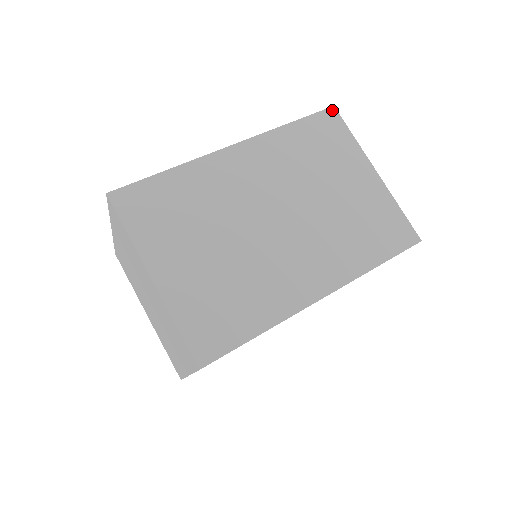
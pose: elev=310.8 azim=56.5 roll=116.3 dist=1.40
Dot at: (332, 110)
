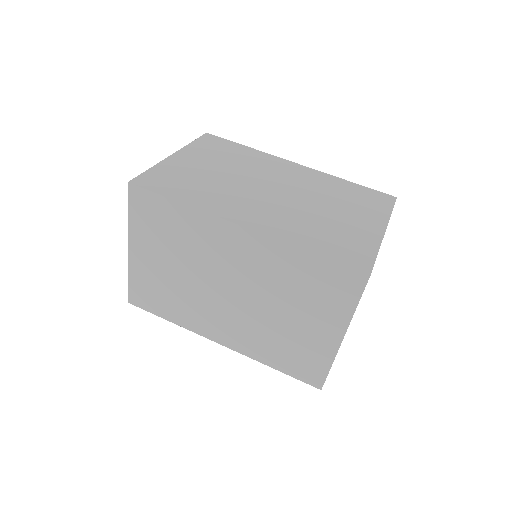
Dot at: (363, 276)
